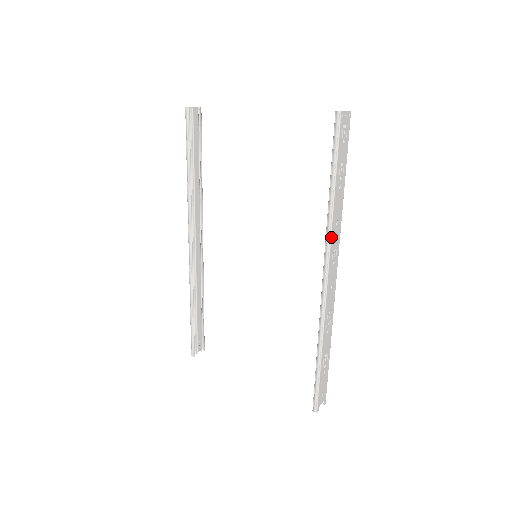
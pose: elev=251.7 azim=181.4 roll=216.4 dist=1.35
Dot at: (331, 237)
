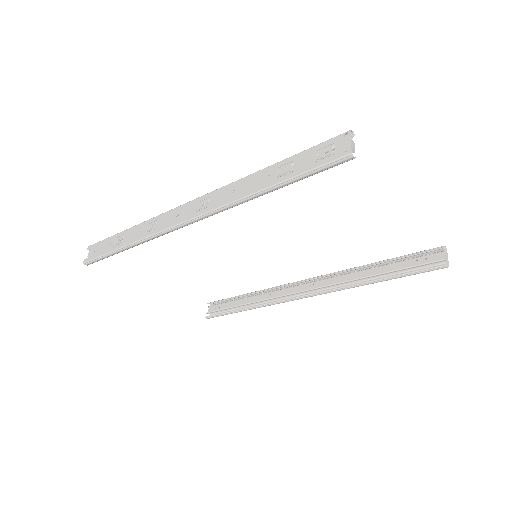
Dot at: (340, 290)
